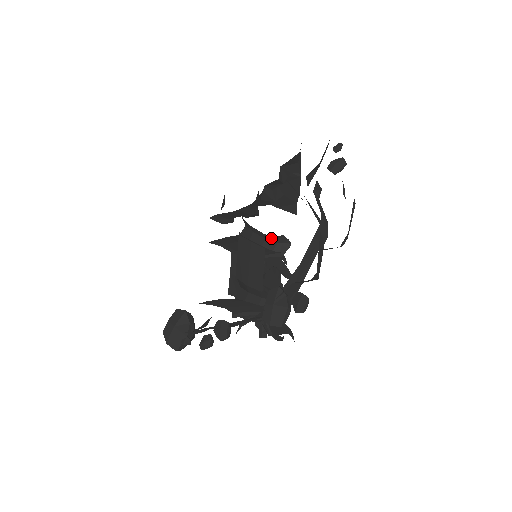
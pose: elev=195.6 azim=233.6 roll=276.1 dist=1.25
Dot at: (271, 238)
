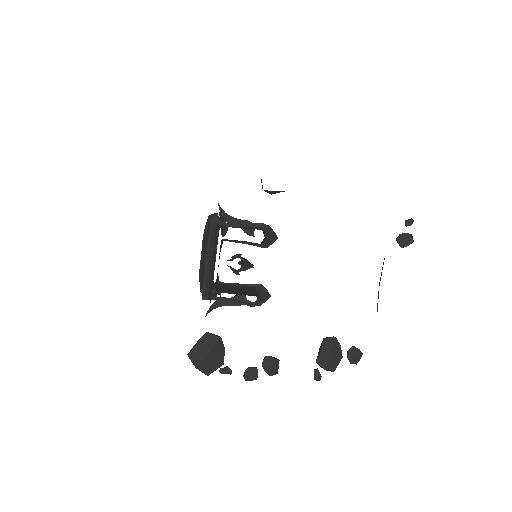
Dot at: (264, 232)
